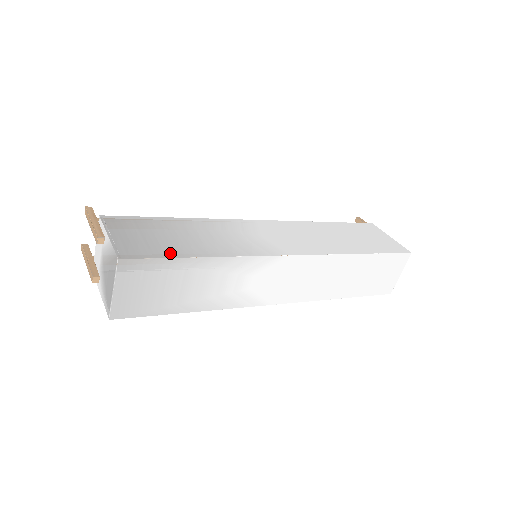
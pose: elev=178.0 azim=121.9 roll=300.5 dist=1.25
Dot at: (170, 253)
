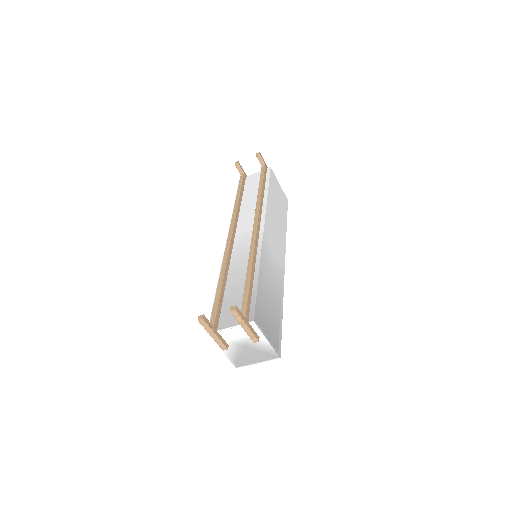
Dot at: (280, 326)
